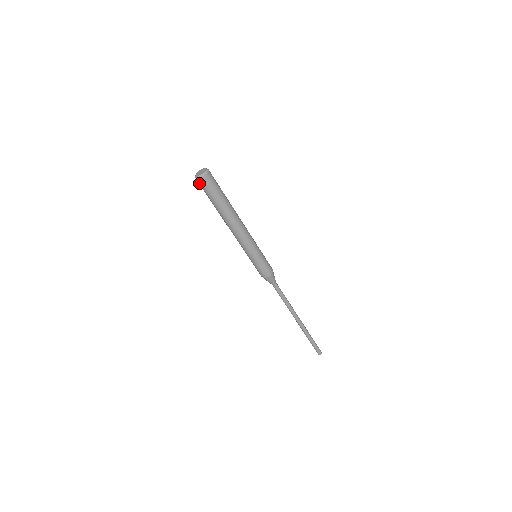
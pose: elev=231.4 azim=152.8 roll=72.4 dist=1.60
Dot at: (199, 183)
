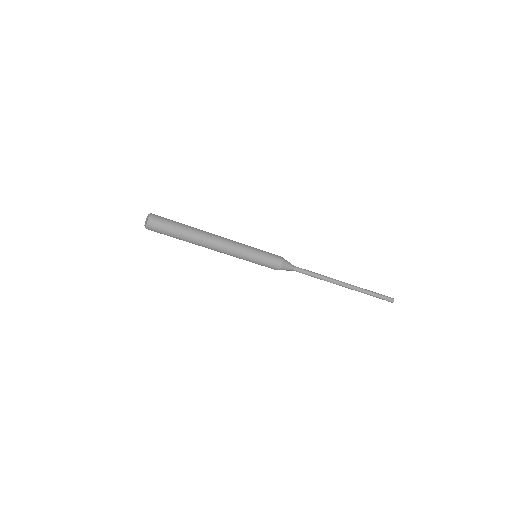
Dot at: (153, 230)
